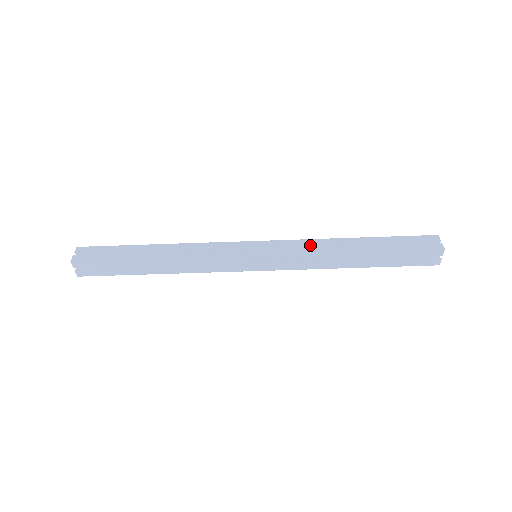
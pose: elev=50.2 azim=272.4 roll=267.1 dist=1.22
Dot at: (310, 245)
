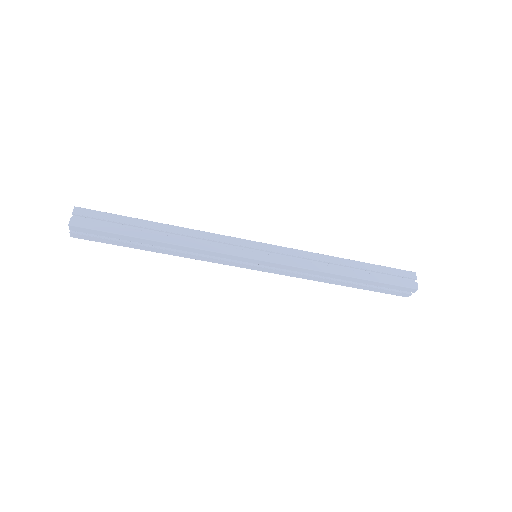
Dot at: (308, 259)
